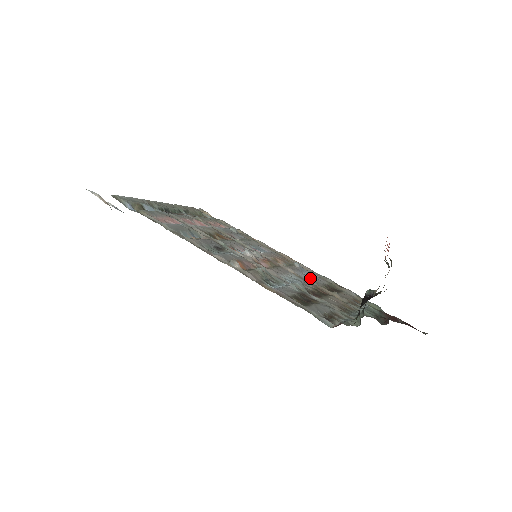
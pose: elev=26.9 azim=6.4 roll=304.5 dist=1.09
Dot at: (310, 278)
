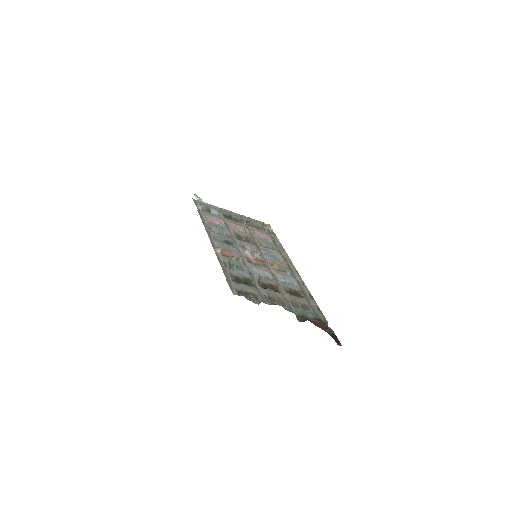
Dot at: (286, 282)
